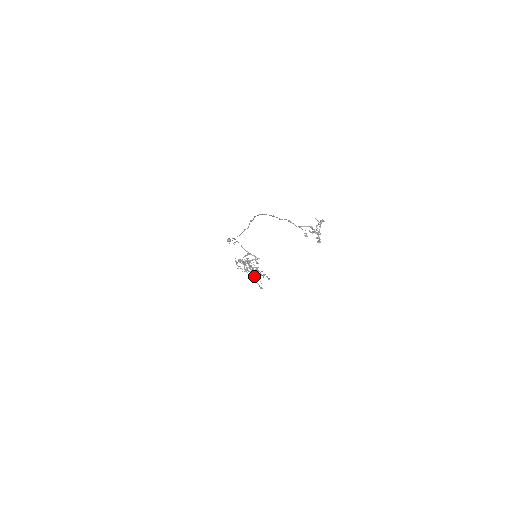
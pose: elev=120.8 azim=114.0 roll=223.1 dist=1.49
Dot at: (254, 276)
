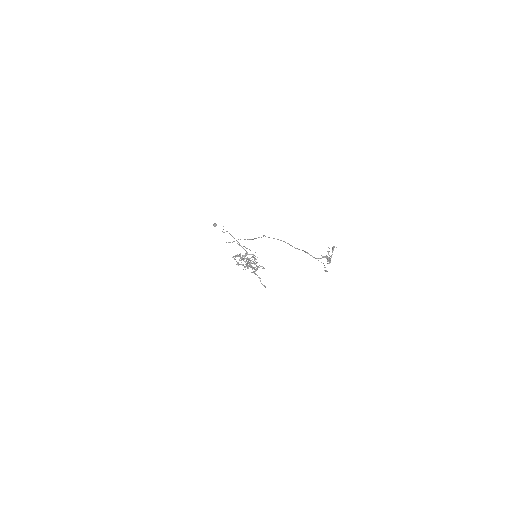
Dot at: (256, 274)
